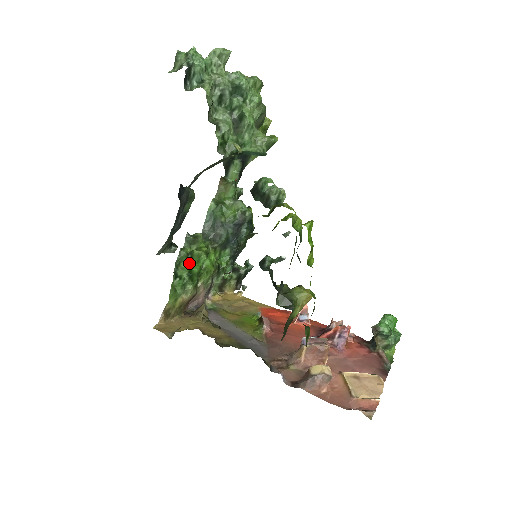
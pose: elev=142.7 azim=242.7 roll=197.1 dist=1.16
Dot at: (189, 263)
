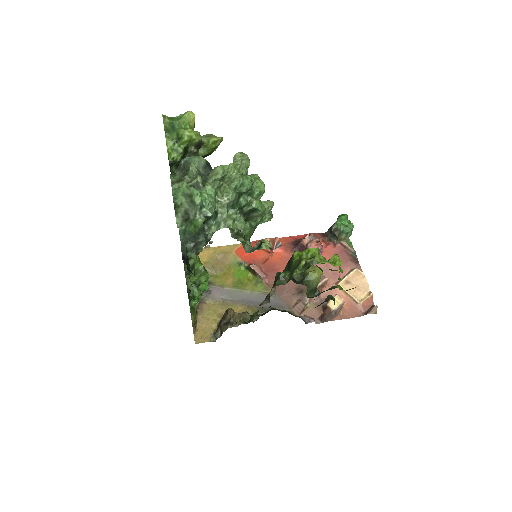
Dot at: (200, 289)
